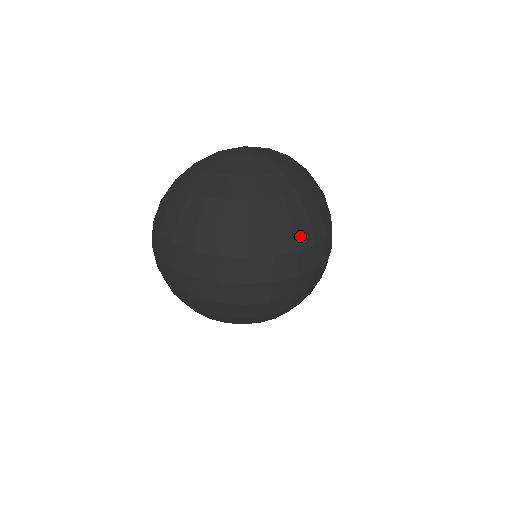
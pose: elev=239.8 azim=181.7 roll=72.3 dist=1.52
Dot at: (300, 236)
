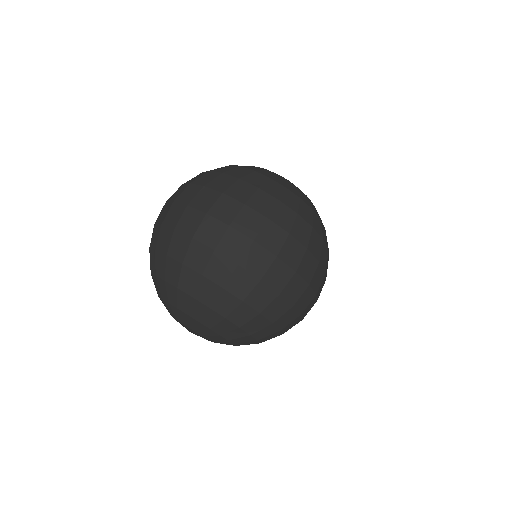
Dot at: (313, 242)
